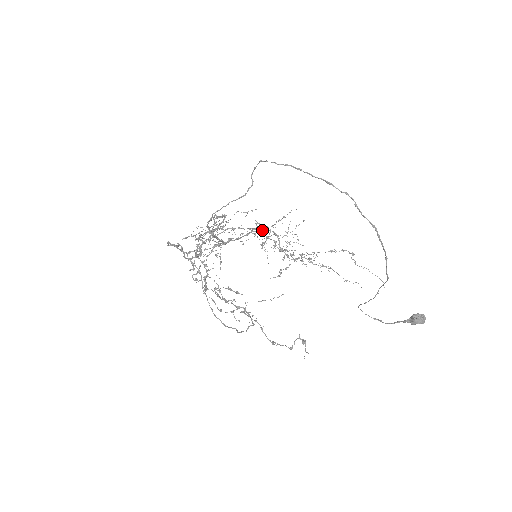
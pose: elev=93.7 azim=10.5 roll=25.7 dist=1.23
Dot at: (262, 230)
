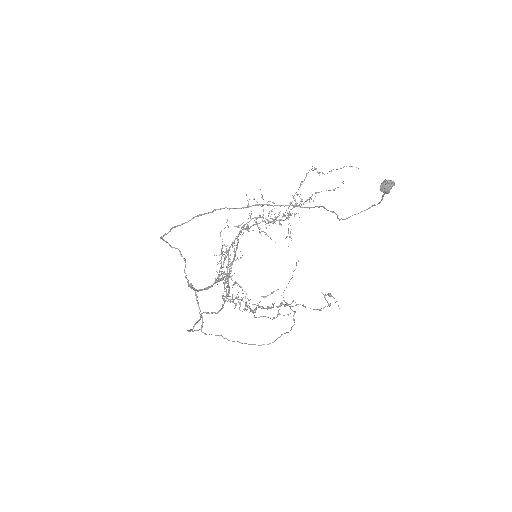
Dot at: (247, 225)
